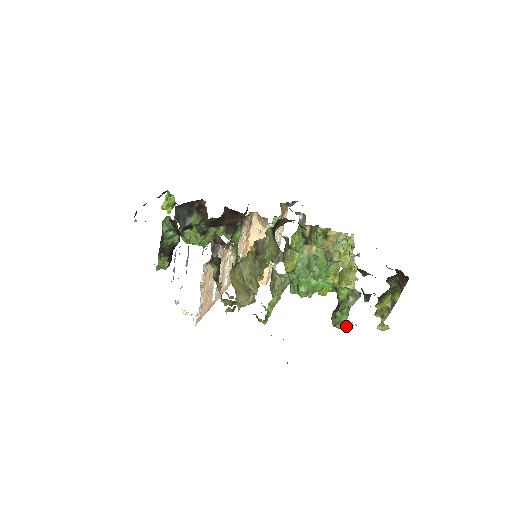
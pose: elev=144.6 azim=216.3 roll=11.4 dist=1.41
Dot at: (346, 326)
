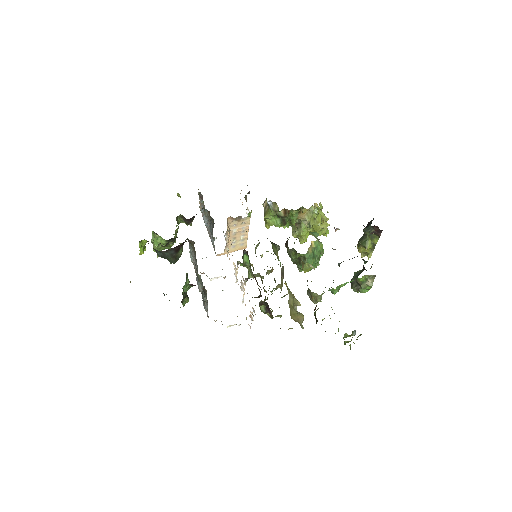
Dot at: occluded
